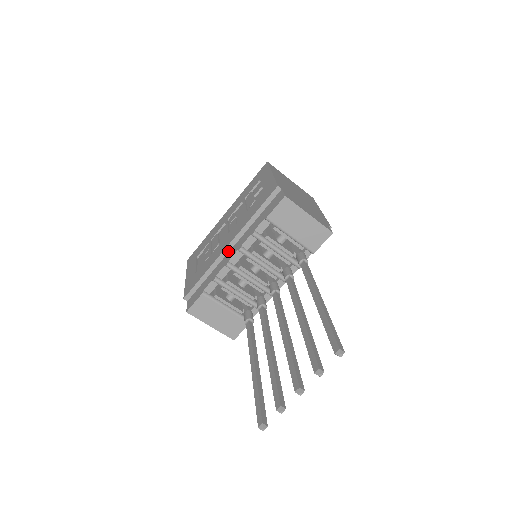
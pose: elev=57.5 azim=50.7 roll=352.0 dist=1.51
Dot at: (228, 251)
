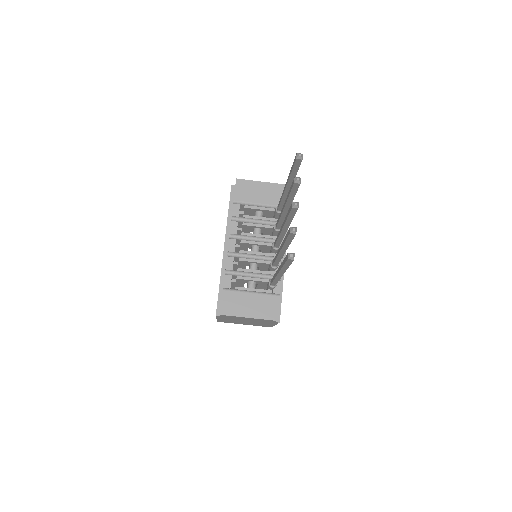
Dot at: occluded
